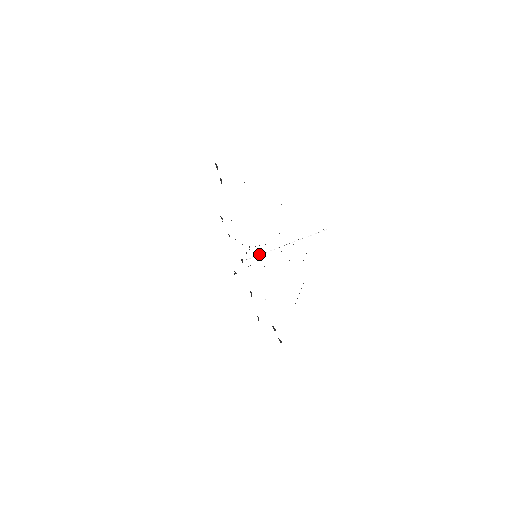
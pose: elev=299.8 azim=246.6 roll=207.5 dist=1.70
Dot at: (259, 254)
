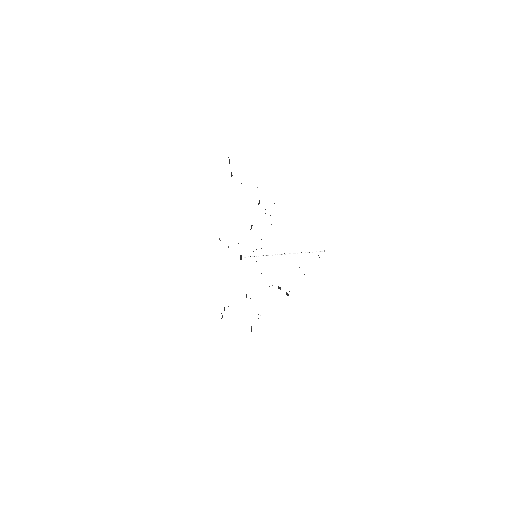
Dot at: occluded
